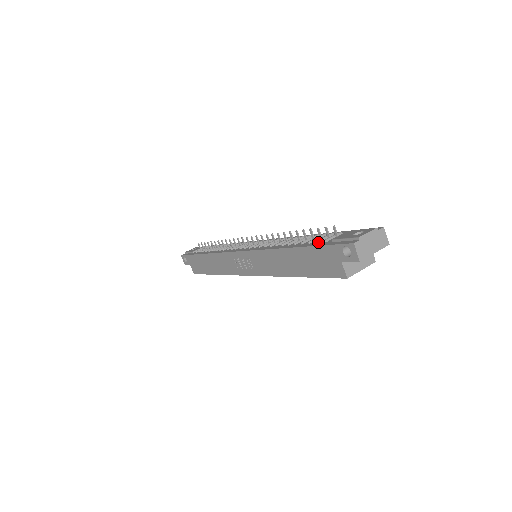
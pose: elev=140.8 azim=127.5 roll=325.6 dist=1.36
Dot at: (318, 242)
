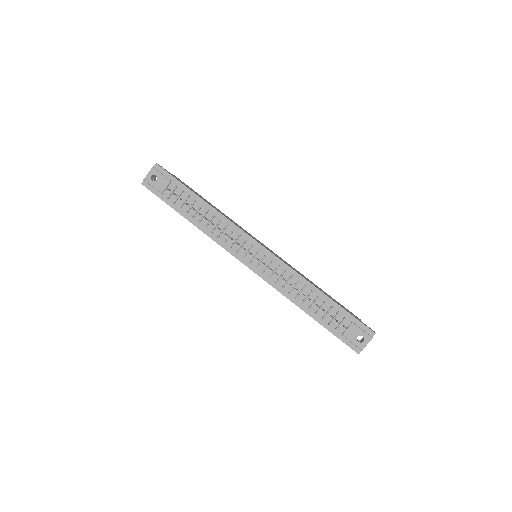
Dot at: (330, 324)
